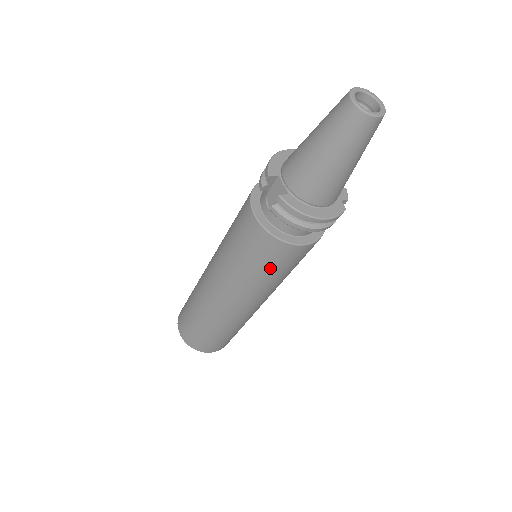
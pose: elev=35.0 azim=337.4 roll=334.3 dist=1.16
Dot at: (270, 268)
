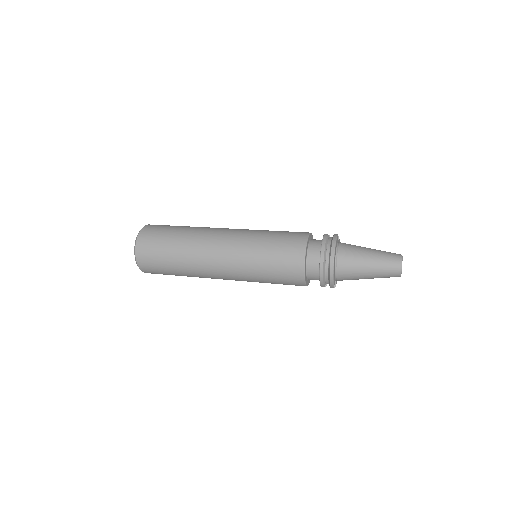
Dot at: occluded
